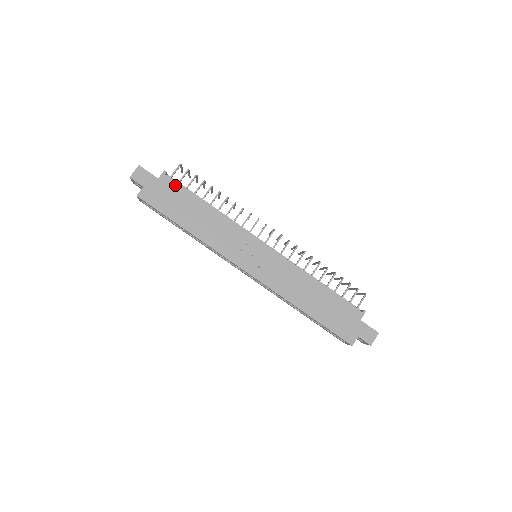
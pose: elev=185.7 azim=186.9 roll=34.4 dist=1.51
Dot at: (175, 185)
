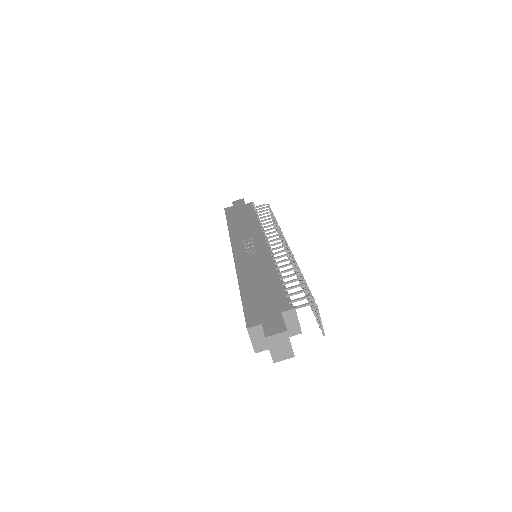
Dot at: (250, 207)
